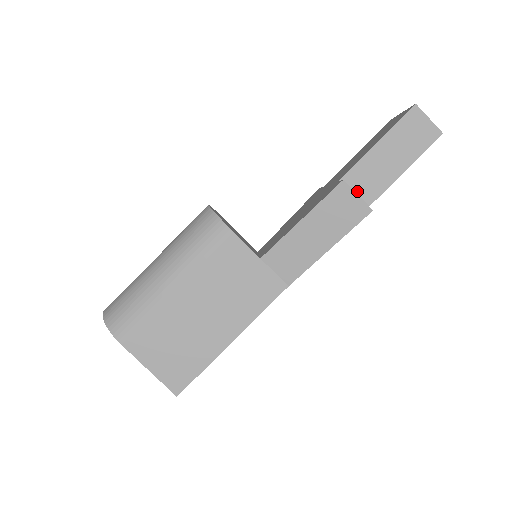
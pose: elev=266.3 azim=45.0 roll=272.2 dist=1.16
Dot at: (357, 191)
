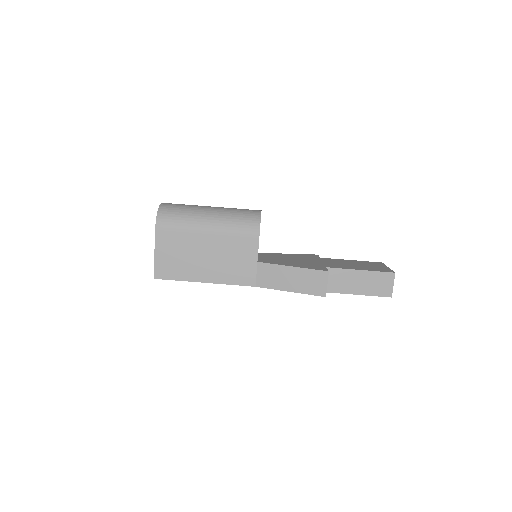
Dot at: (330, 280)
